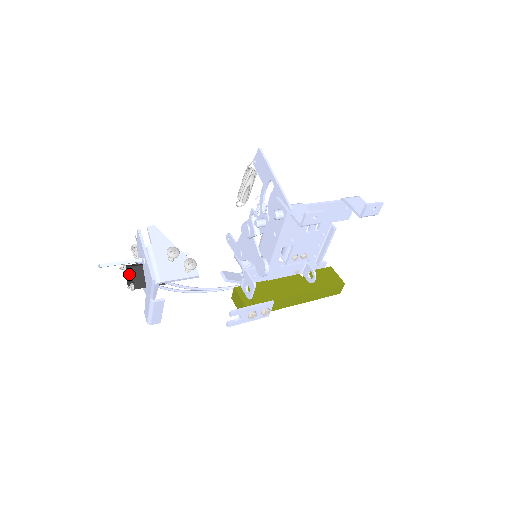
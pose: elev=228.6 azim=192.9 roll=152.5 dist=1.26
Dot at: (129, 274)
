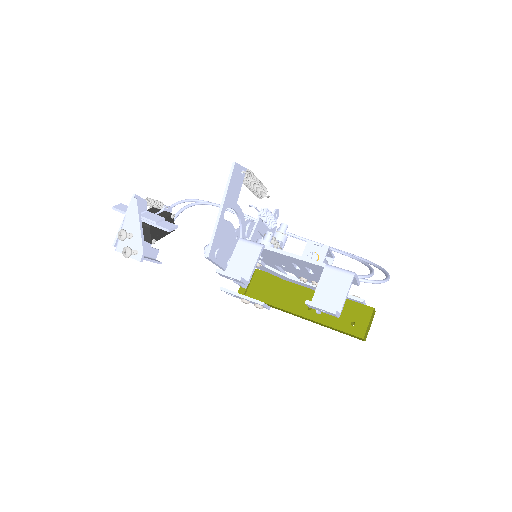
Dot at: occluded
